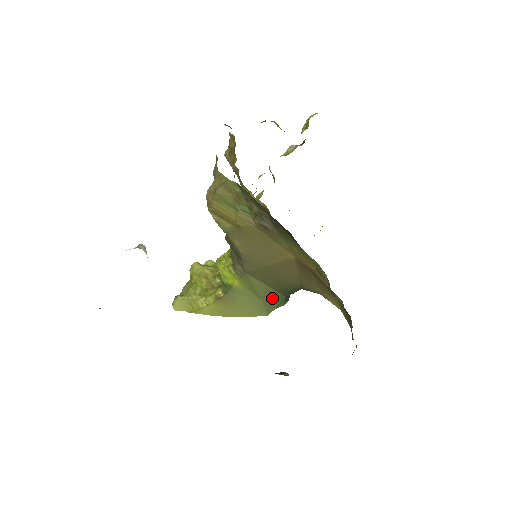
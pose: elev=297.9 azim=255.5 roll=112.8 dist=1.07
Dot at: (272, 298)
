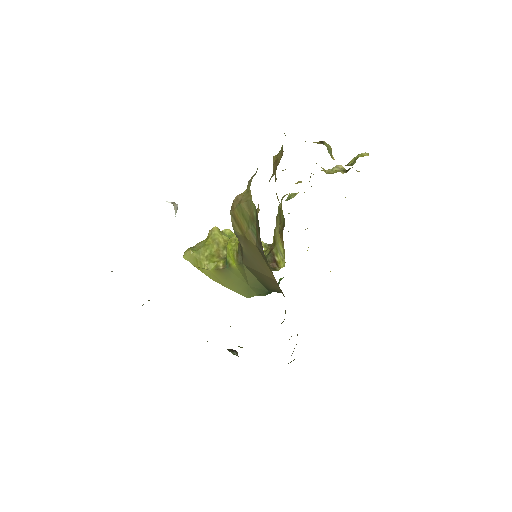
Dot at: (257, 288)
